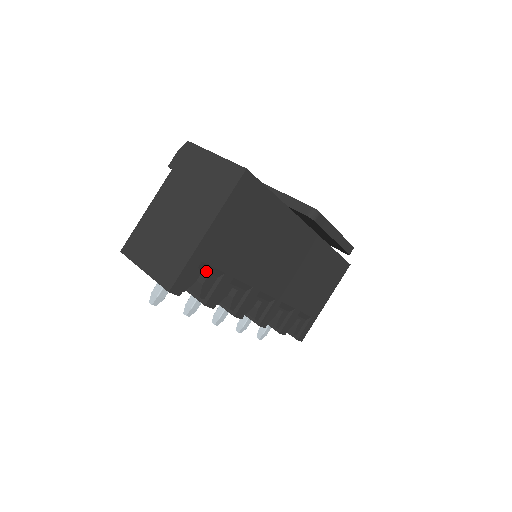
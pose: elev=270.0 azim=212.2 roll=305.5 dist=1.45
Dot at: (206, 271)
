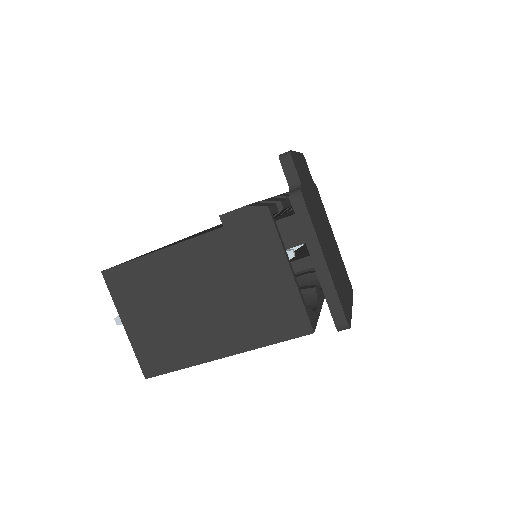
Dot at: occluded
